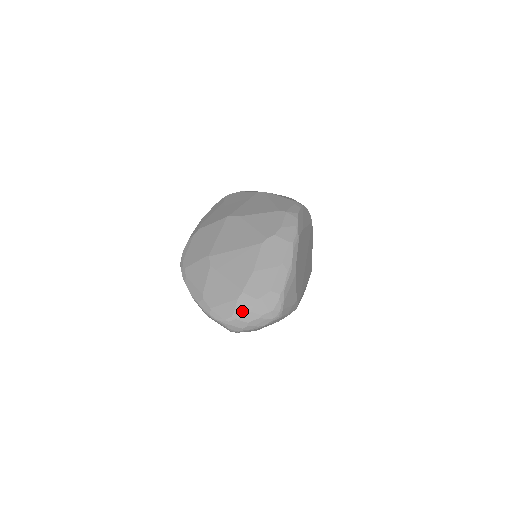
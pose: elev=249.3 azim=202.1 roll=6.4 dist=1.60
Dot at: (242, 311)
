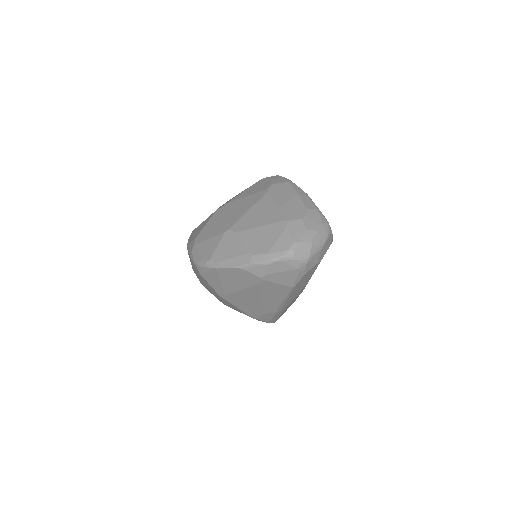
Dot at: (298, 234)
